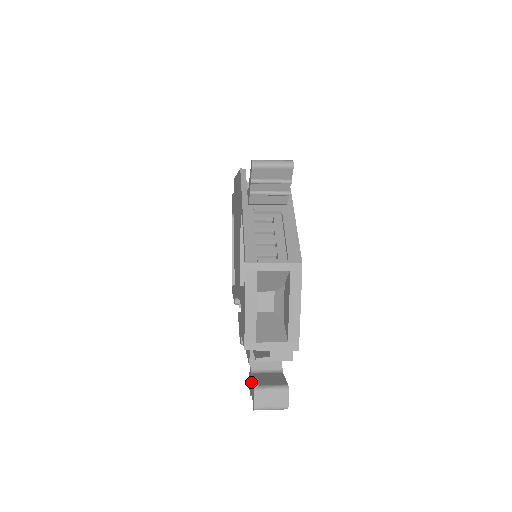
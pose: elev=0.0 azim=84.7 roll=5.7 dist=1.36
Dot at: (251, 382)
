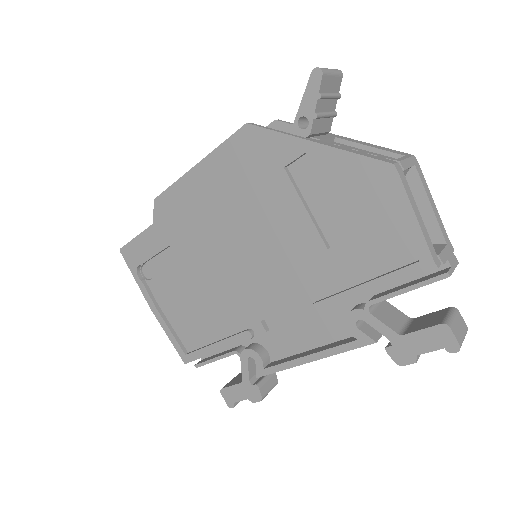
Dot at: (416, 339)
